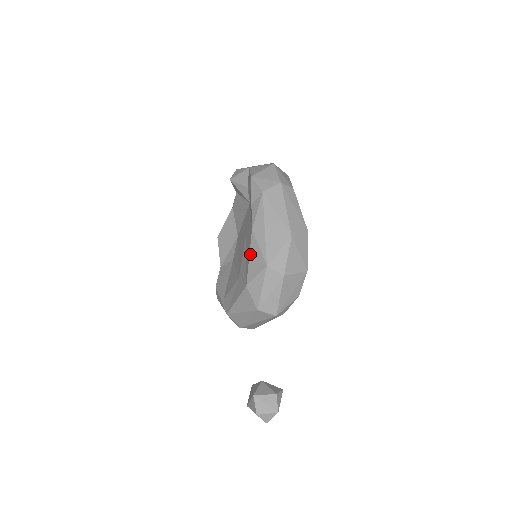
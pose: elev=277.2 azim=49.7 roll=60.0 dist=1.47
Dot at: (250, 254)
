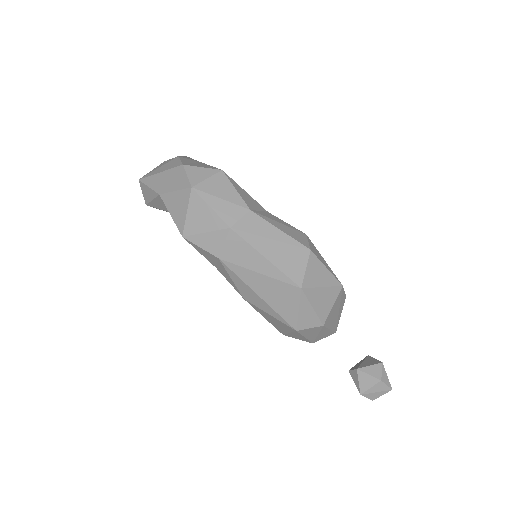
Dot at: occluded
